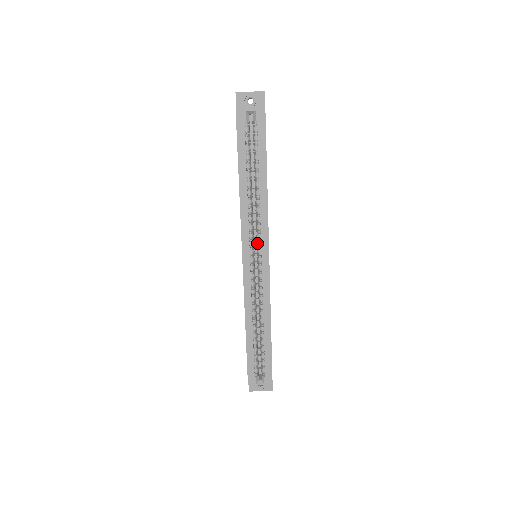
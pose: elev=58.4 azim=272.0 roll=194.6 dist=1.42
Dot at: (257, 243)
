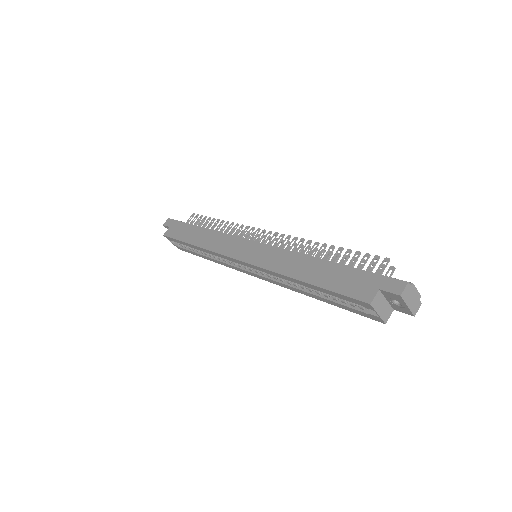
Dot at: (262, 272)
